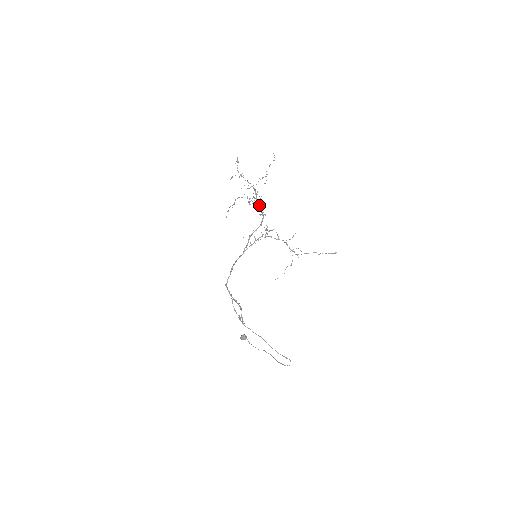
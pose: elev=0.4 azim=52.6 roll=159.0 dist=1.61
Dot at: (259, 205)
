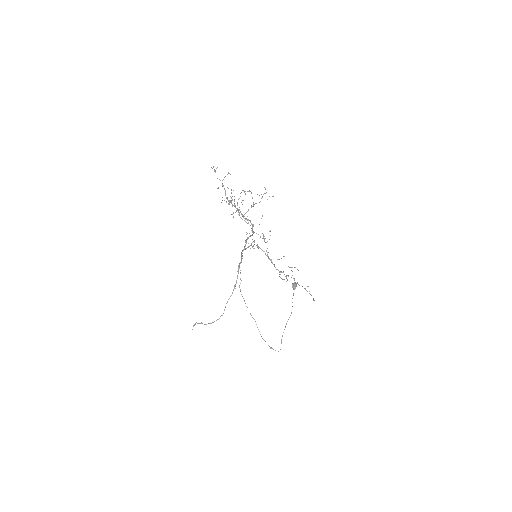
Dot at: (244, 218)
